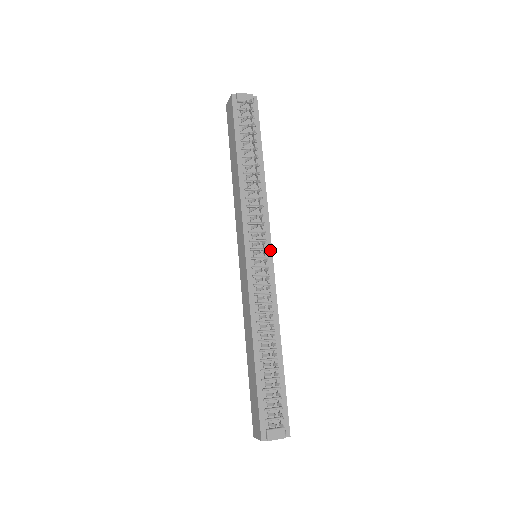
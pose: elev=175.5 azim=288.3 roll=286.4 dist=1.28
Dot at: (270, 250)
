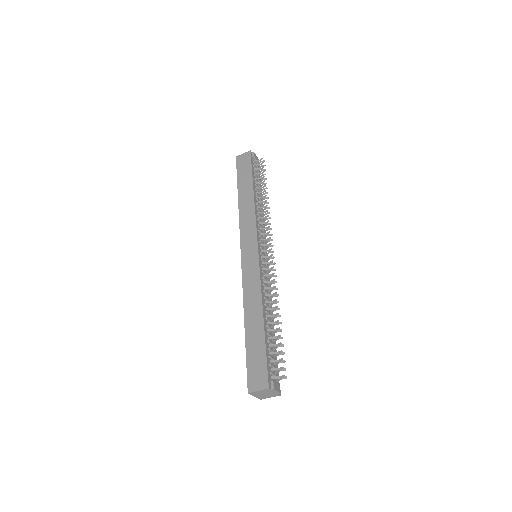
Dot at: occluded
